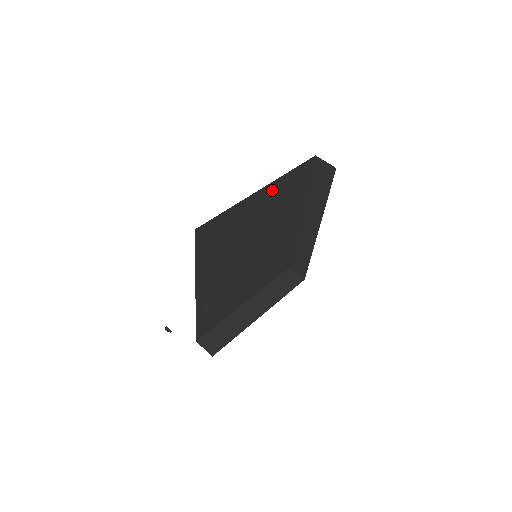
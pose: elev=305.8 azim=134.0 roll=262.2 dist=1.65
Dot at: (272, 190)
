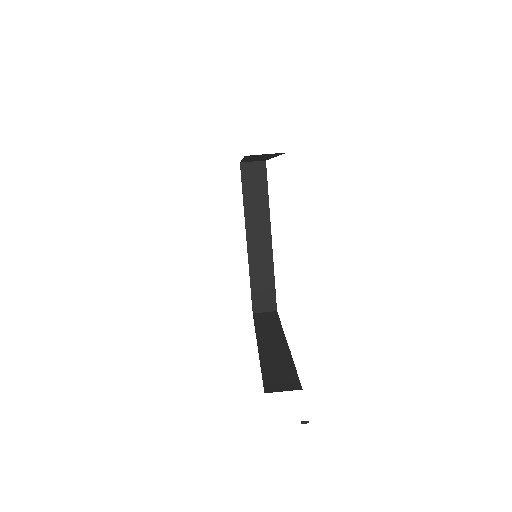
Dot at: occluded
